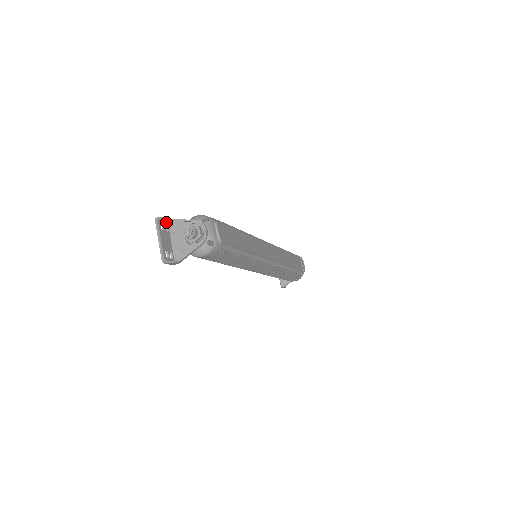
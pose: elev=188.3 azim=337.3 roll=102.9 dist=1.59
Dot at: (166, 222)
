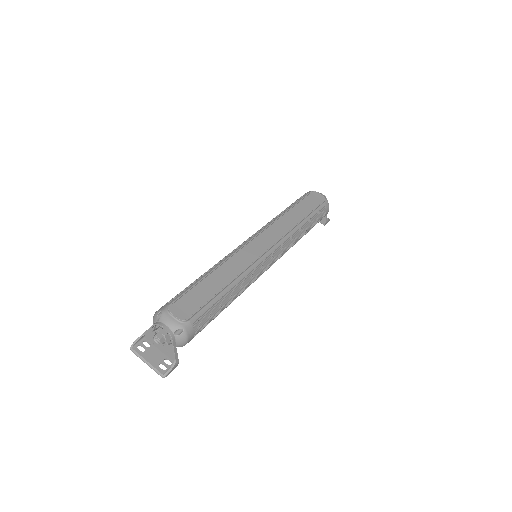
Dot at: (142, 339)
